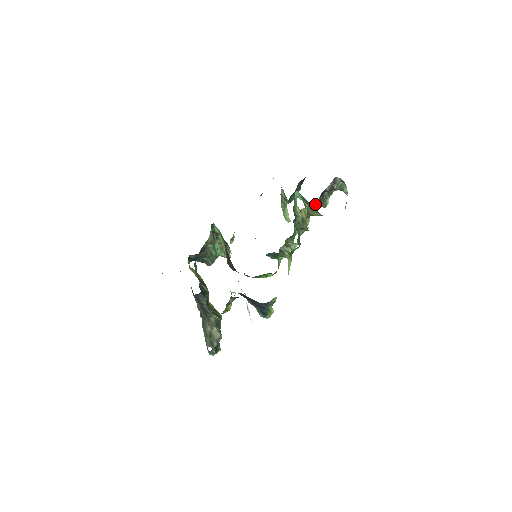
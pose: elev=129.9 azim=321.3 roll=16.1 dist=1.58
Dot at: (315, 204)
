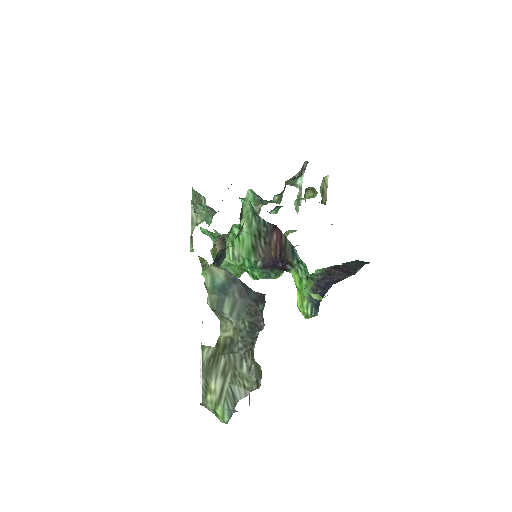
Dot at: (262, 205)
